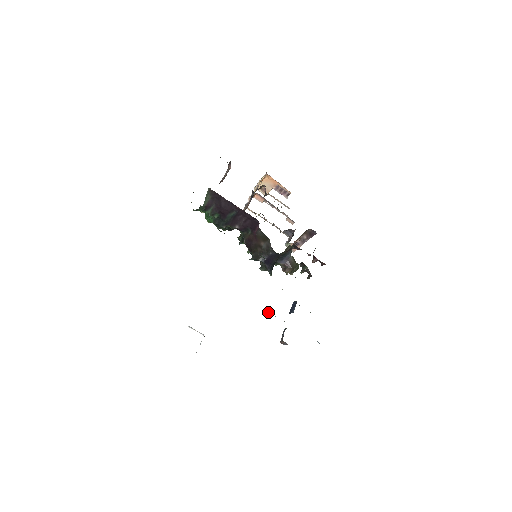
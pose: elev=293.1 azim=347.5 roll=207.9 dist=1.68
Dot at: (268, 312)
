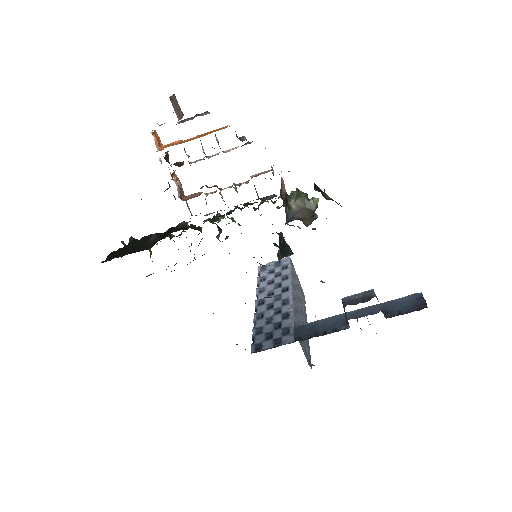
Dot at: (323, 319)
